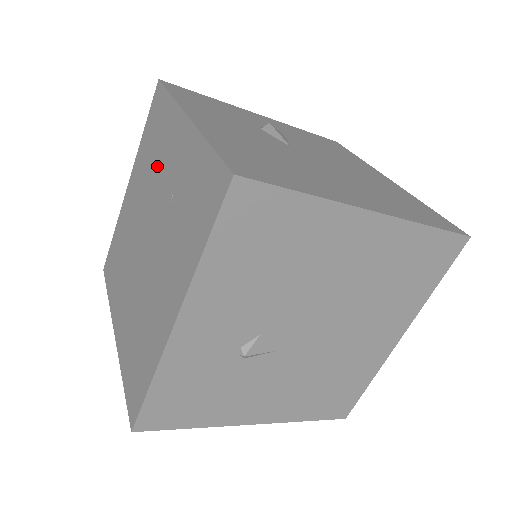
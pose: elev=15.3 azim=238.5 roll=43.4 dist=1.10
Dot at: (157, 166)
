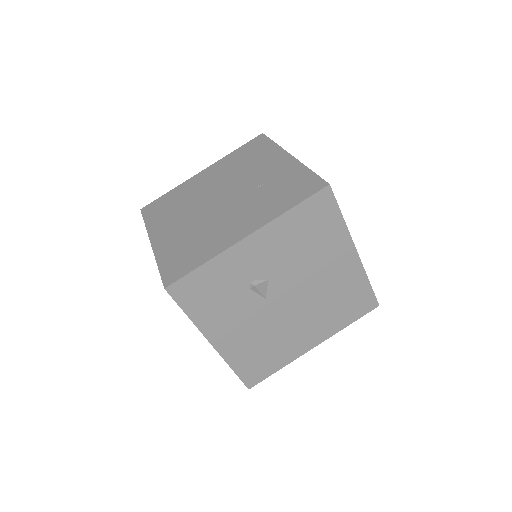
Dot at: (248, 169)
